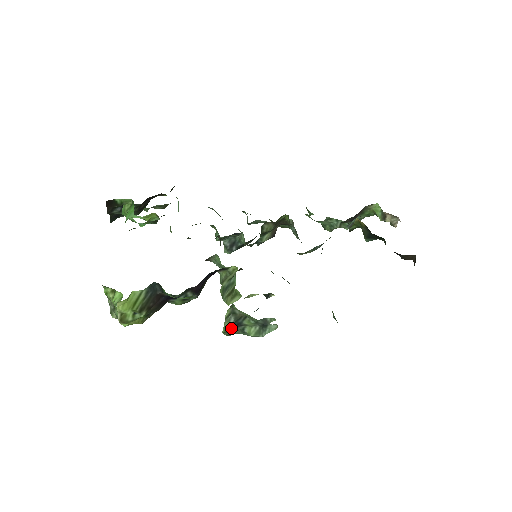
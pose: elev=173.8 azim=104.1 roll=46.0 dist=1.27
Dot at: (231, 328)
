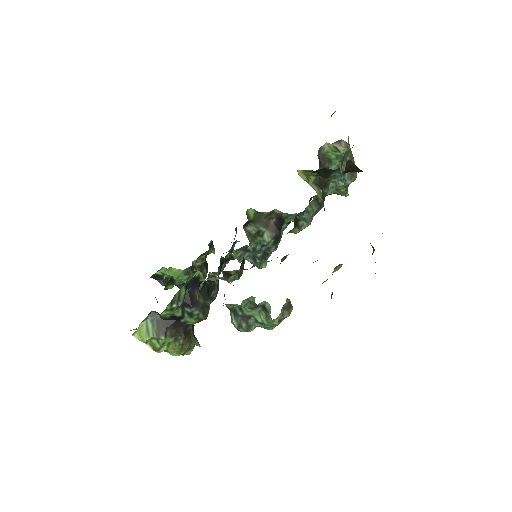
Dot at: (239, 323)
